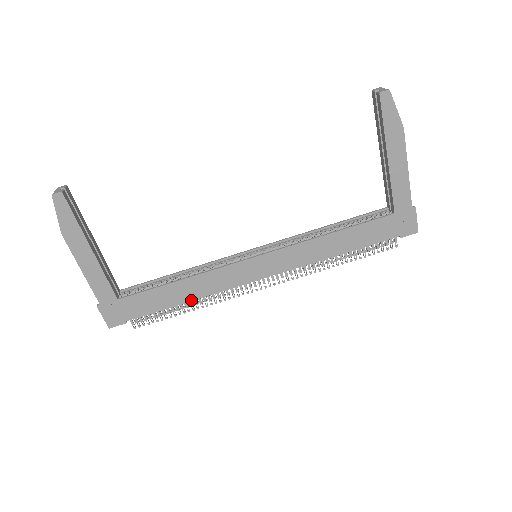
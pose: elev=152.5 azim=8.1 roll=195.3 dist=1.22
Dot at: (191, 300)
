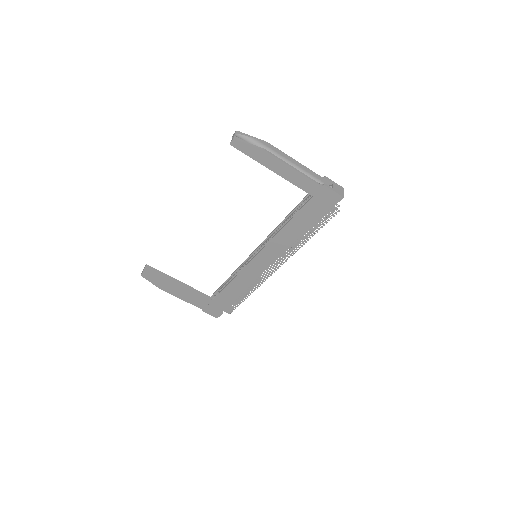
Dot at: (241, 293)
